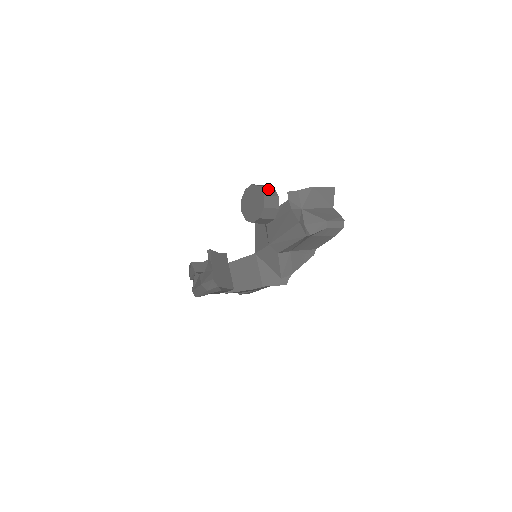
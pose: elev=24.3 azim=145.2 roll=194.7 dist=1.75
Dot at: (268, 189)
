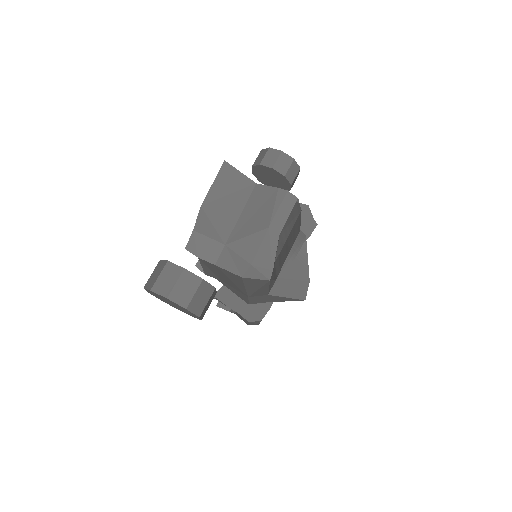
Dot at: (163, 276)
